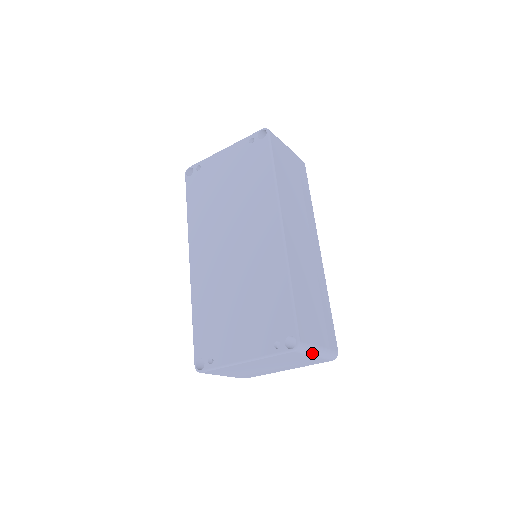
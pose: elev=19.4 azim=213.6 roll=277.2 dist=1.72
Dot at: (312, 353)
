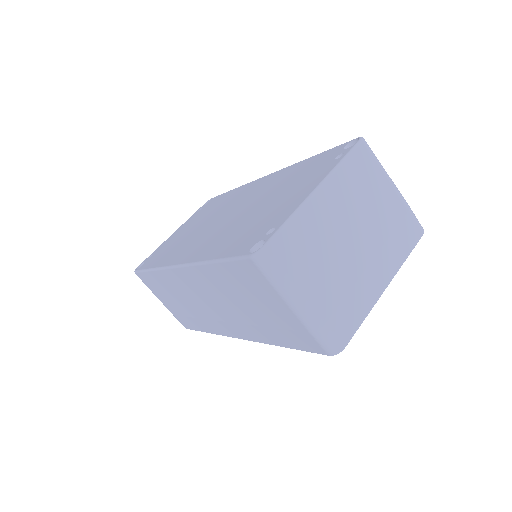
Dot at: (386, 174)
